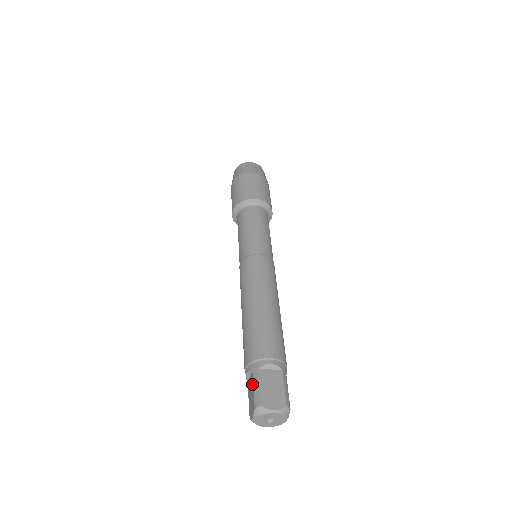
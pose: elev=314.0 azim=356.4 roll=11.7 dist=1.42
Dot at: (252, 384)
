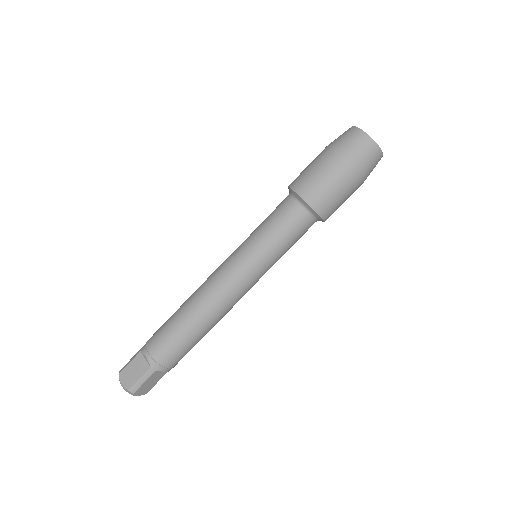
Dot at: occluded
